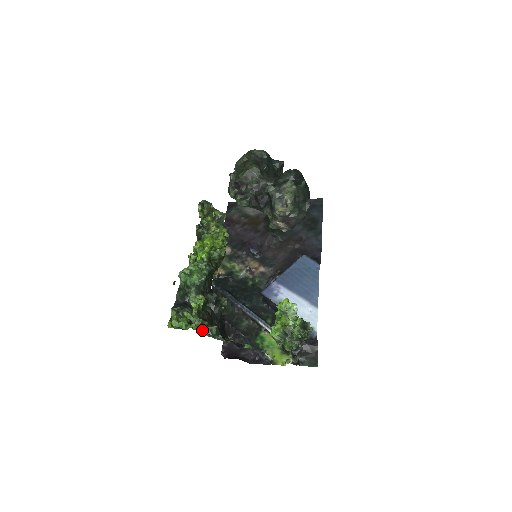
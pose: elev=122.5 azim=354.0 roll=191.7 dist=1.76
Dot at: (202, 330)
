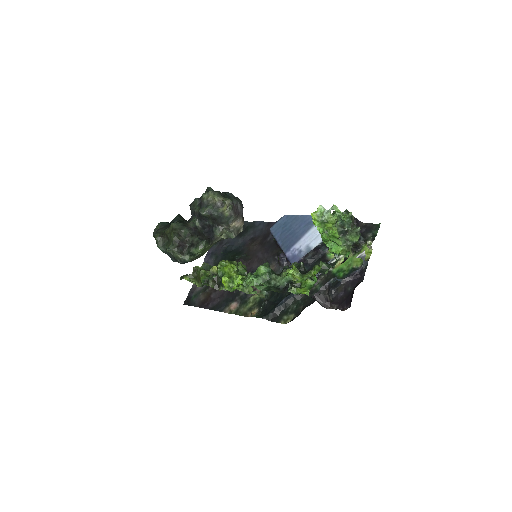
Dot at: (321, 265)
